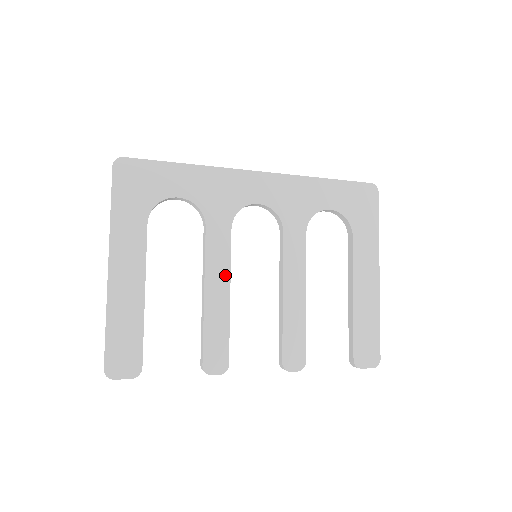
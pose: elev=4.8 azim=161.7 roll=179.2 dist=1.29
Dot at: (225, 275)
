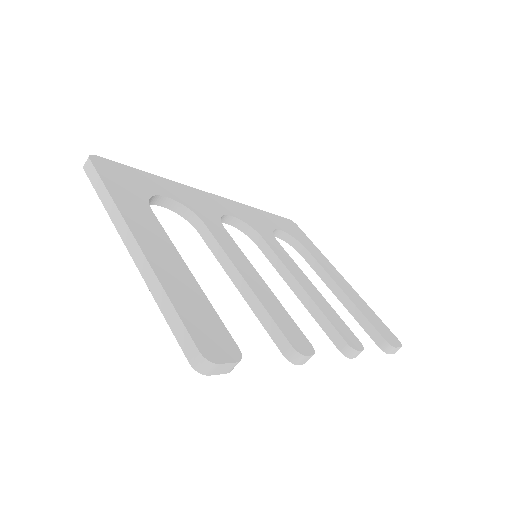
Dot at: (247, 263)
